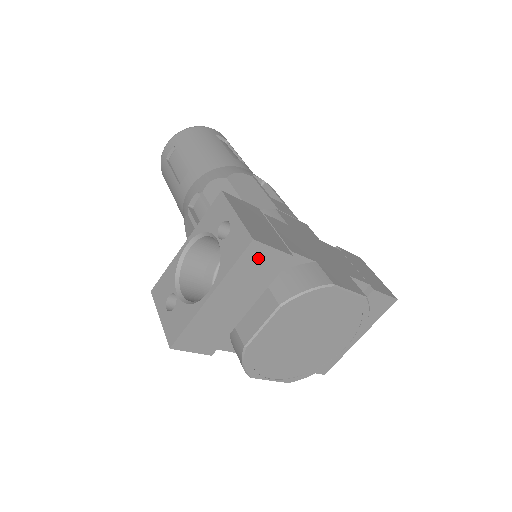
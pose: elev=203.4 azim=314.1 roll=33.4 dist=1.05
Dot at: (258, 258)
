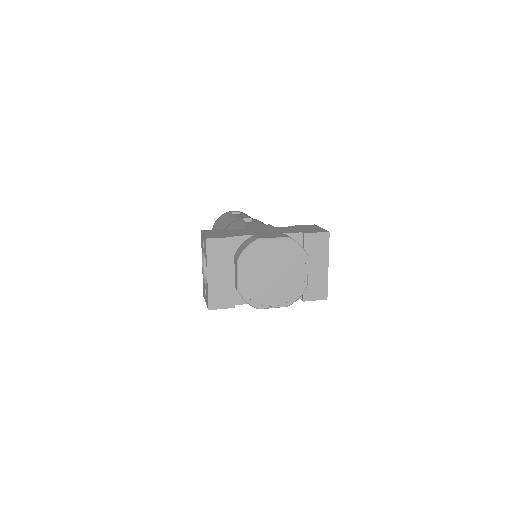
Dot at: (216, 246)
